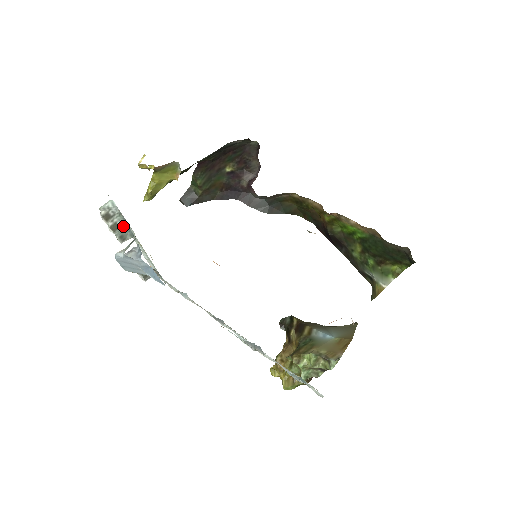
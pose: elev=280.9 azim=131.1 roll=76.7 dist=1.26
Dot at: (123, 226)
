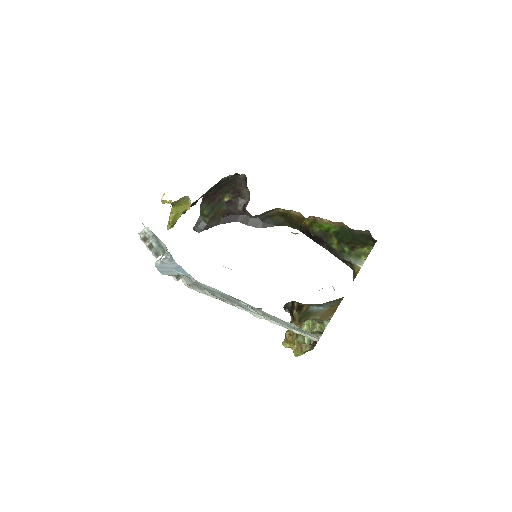
Dot at: (156, 245)
